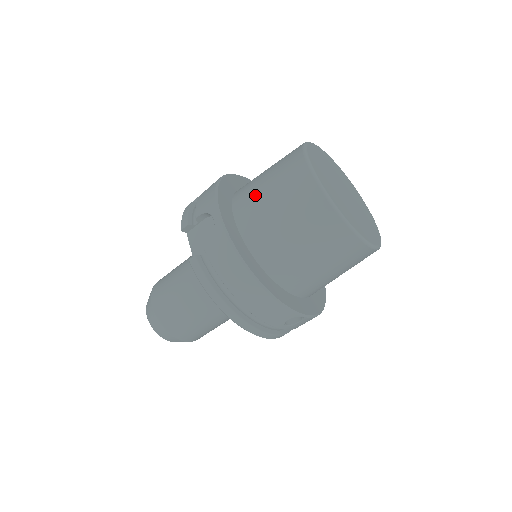
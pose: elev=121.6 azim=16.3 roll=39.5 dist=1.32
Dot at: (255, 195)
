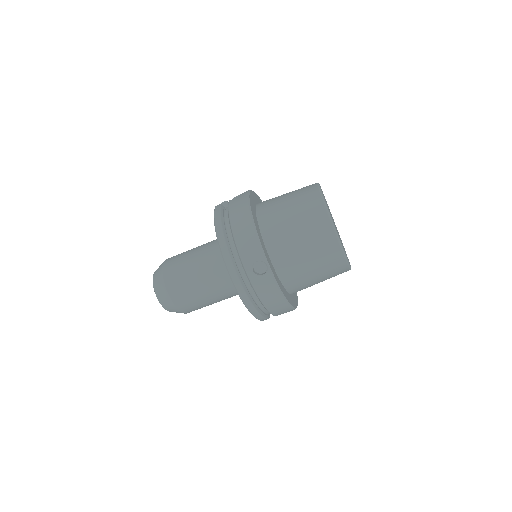
Dot at: occluded
